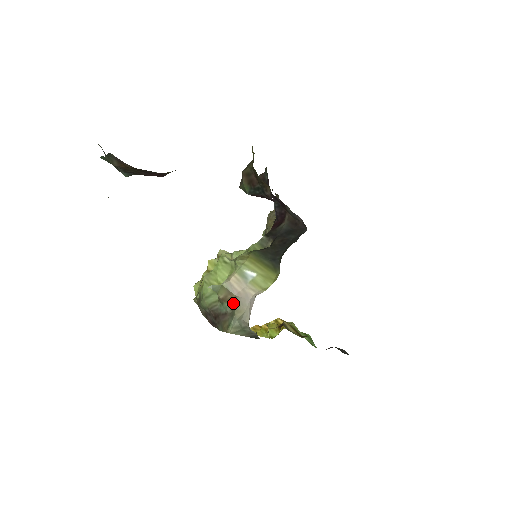
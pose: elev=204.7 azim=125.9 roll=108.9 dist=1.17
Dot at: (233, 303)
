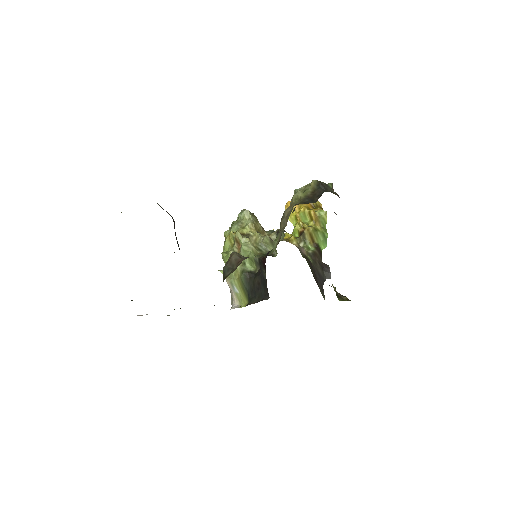
Dot at: occluded
